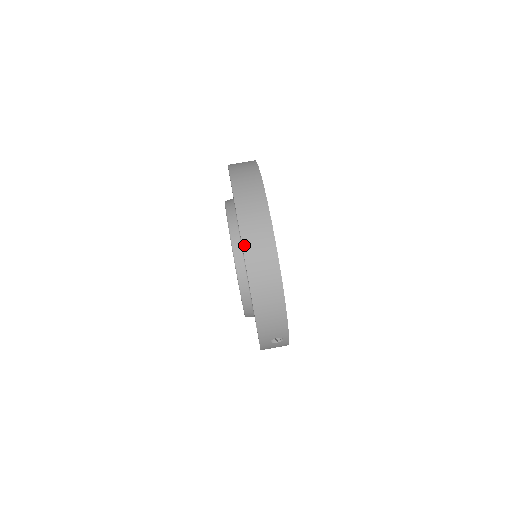
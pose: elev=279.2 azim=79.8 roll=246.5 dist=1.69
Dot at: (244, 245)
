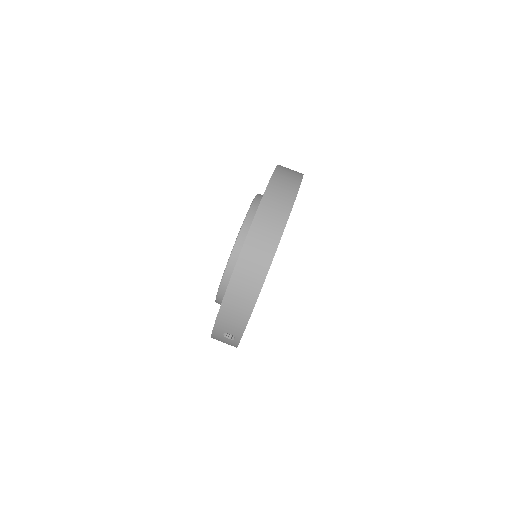
Dot at: (248, 237)
